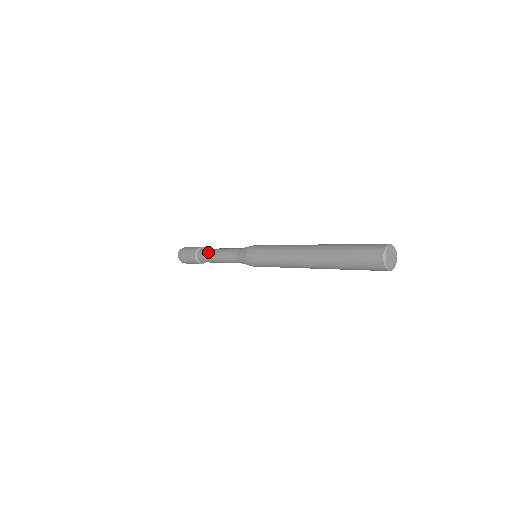
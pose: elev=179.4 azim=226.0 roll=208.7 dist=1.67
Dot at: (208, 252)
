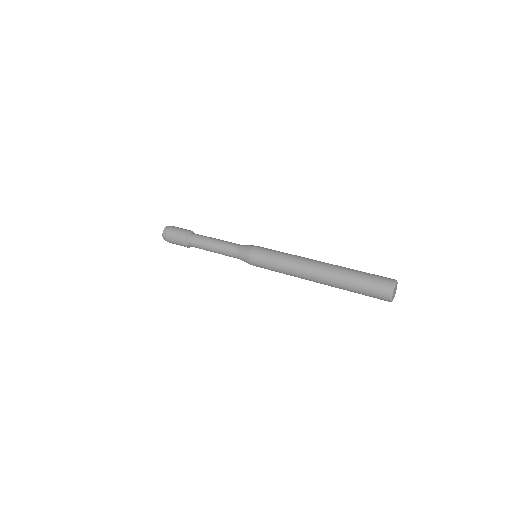
Dot at: (200, 247)
